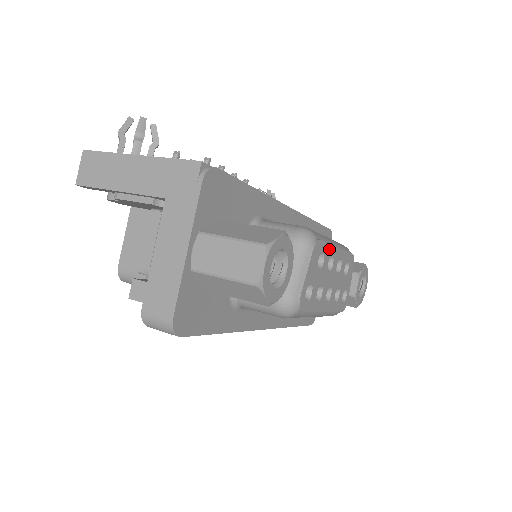
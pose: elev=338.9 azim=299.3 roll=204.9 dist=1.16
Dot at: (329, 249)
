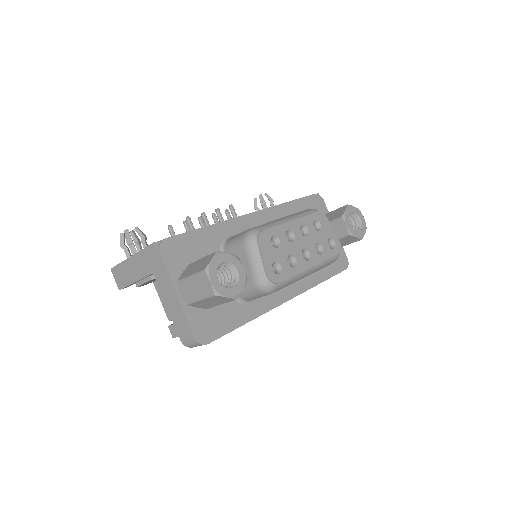
Dot at: (280, 229)
